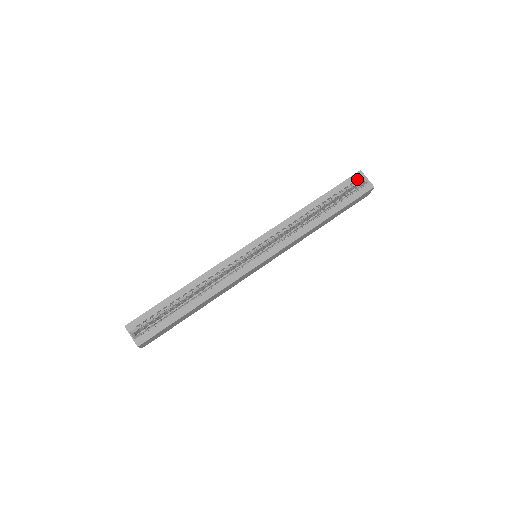
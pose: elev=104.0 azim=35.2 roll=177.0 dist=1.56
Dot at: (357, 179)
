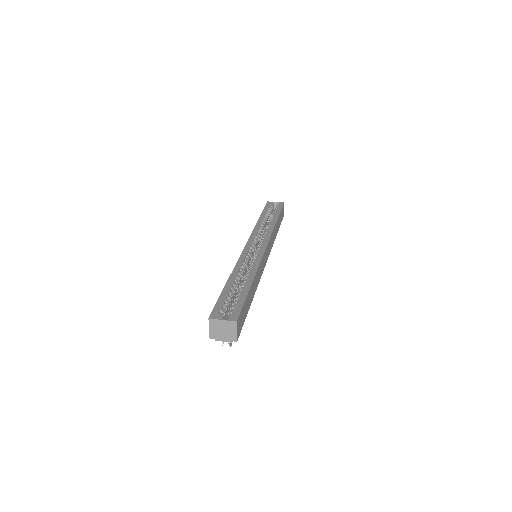
Dot at: occluded
